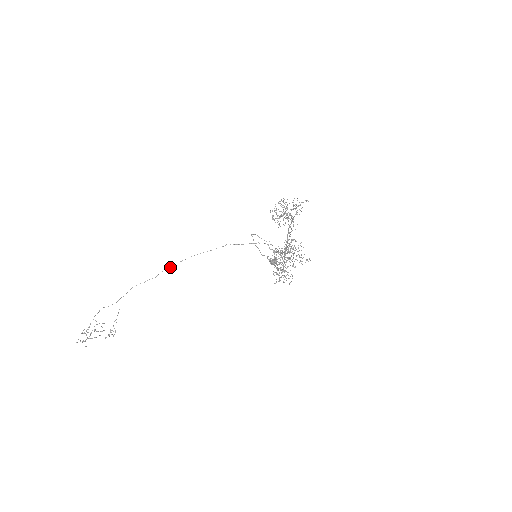
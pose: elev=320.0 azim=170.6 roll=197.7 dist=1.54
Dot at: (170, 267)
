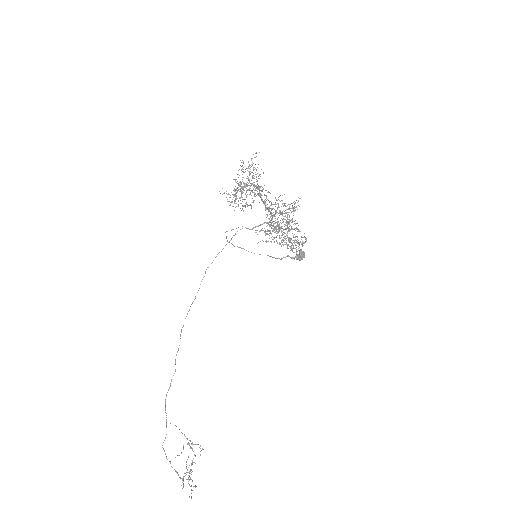
Dot at: (178, 349)
